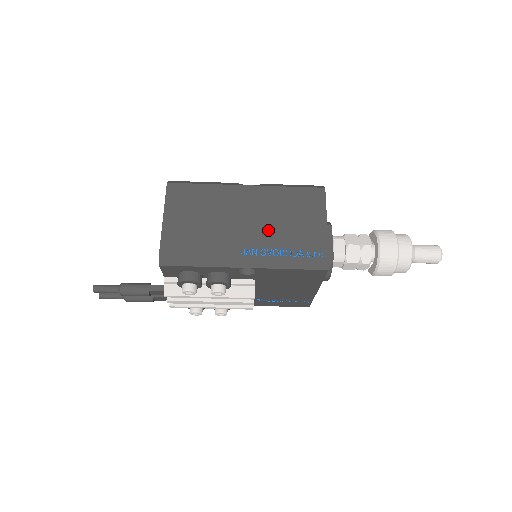
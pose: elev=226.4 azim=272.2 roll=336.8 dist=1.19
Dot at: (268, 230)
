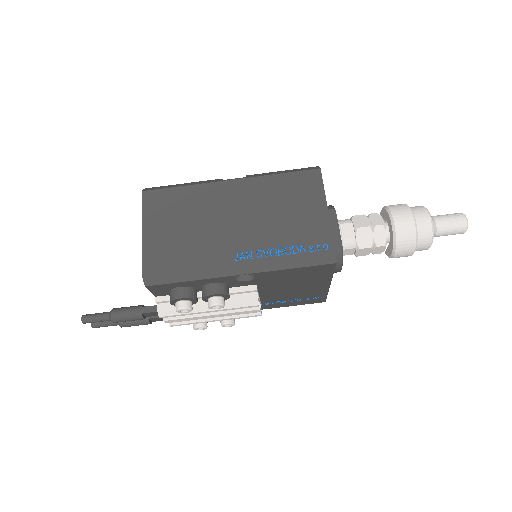
Dot at: (261, 227)
